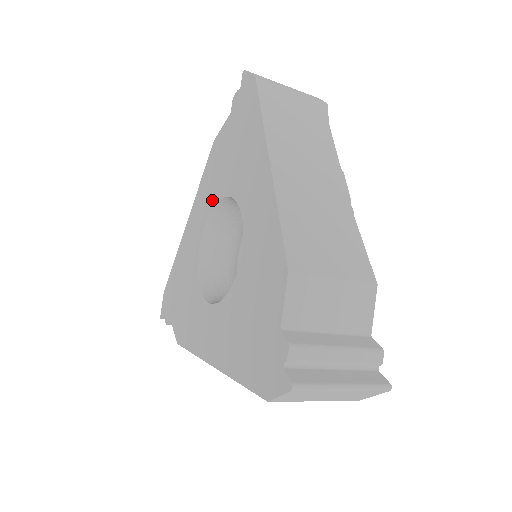
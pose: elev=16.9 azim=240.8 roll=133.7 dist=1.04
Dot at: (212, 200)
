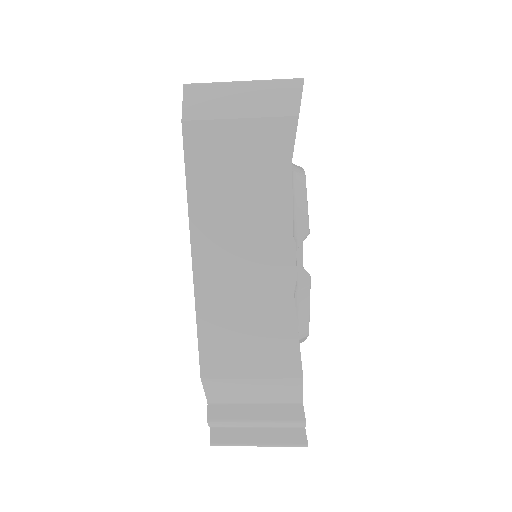
Dot at: occluded
